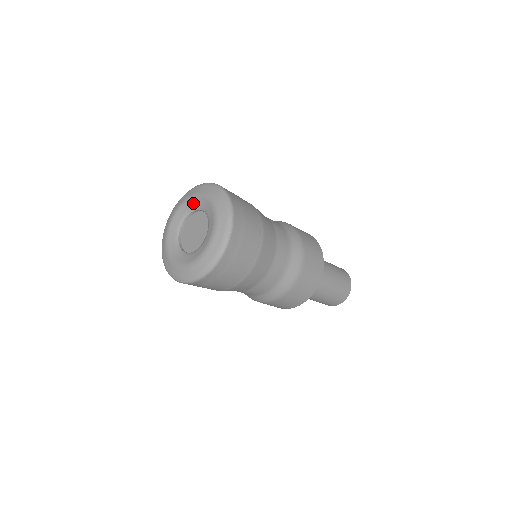
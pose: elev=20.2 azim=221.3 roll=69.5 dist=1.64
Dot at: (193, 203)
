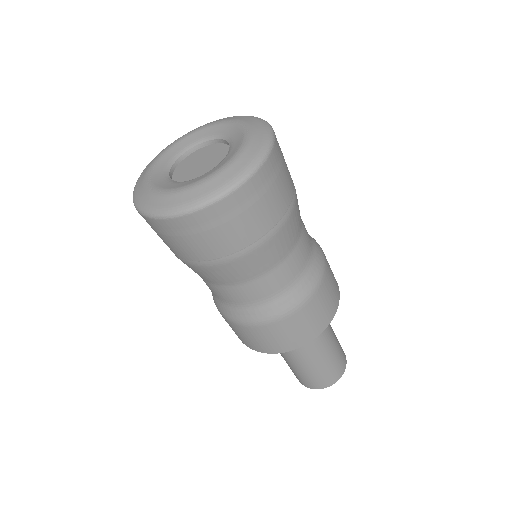
Dot at: (202, 134)
